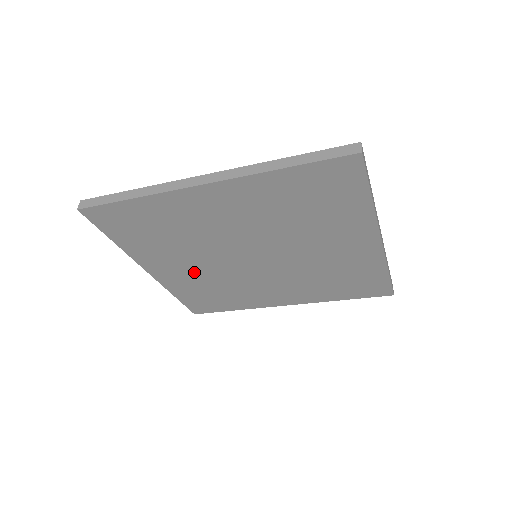
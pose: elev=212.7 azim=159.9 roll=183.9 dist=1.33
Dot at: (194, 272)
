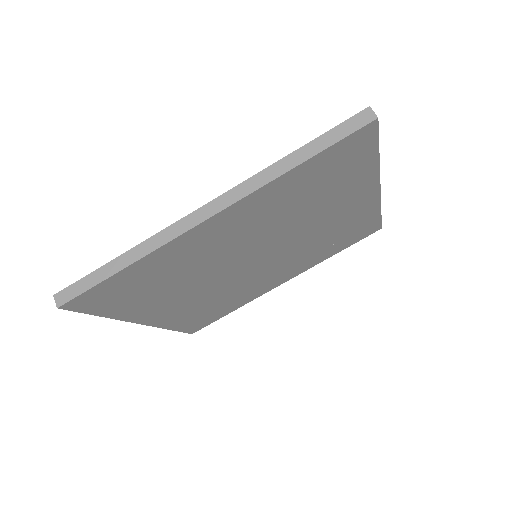
Dot at: (193, 300)
